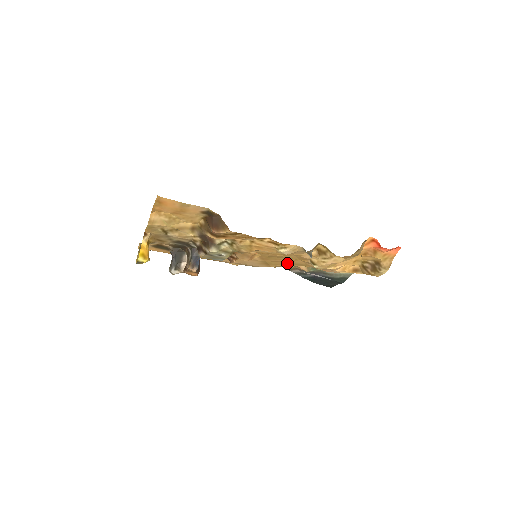
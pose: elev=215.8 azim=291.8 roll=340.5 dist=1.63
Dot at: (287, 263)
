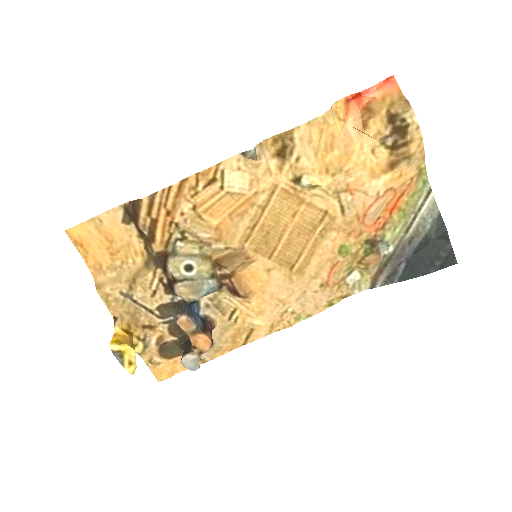
Dot at: (304, 237)
